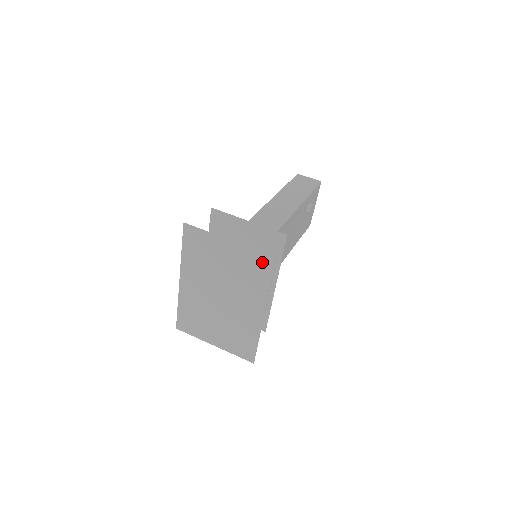
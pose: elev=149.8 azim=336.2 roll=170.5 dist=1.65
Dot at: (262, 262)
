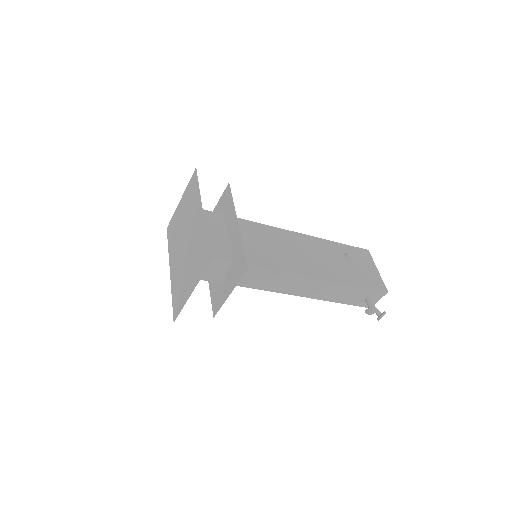
Dot at: (192, 183)
